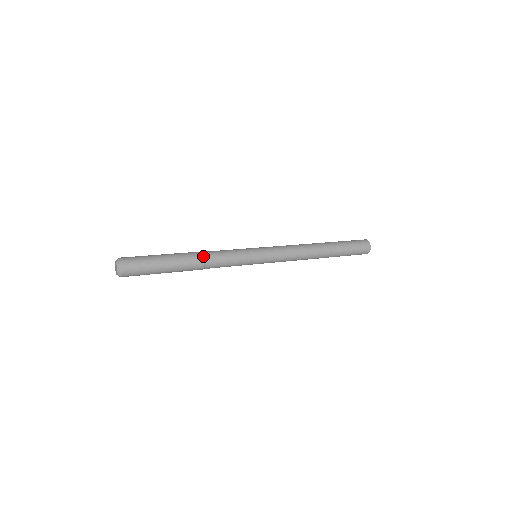
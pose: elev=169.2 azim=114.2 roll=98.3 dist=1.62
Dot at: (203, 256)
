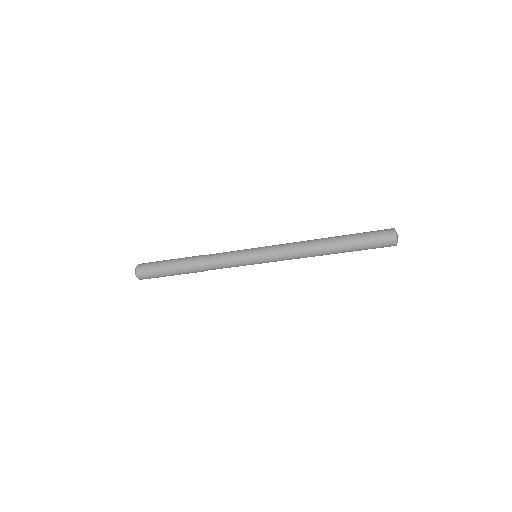
Dot at: (200, 261)
